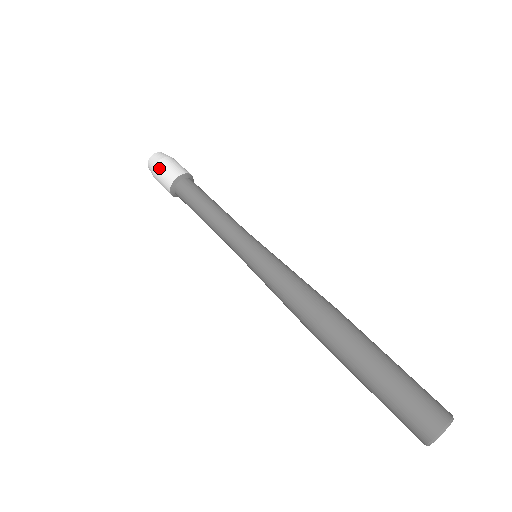
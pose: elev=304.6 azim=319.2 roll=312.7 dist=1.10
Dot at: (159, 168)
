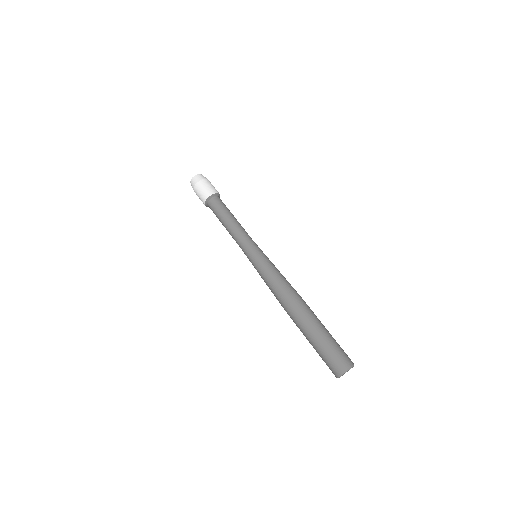
Dot at: (204, 183)
